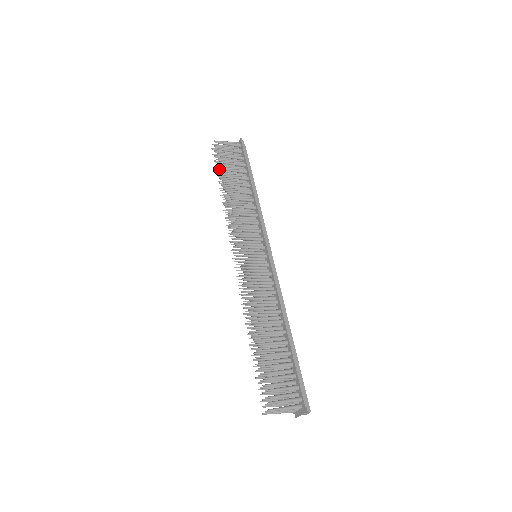
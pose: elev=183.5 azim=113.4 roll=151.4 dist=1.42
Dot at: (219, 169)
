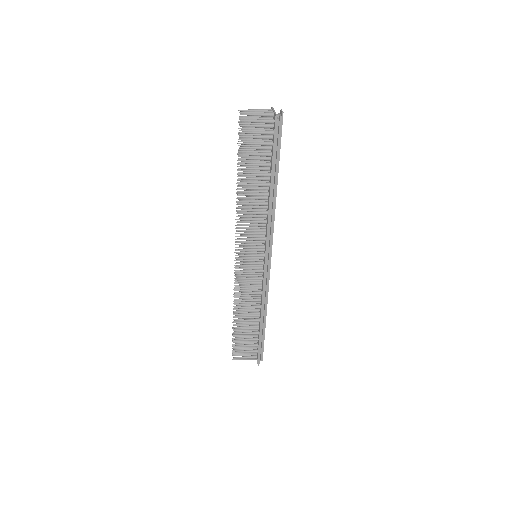
Dot at: (241, 150)
